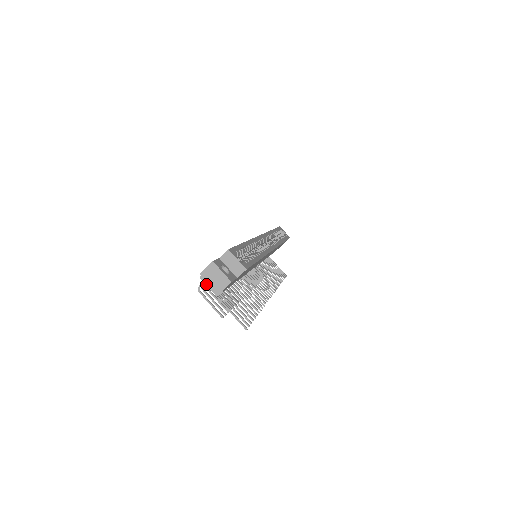
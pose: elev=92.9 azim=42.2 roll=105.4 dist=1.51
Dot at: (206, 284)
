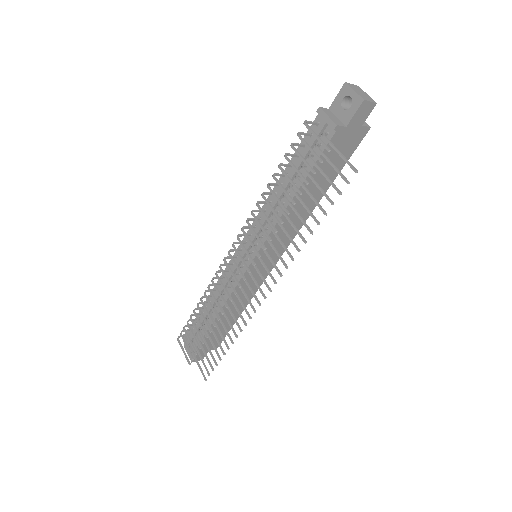
Dot at: (326, 113)
